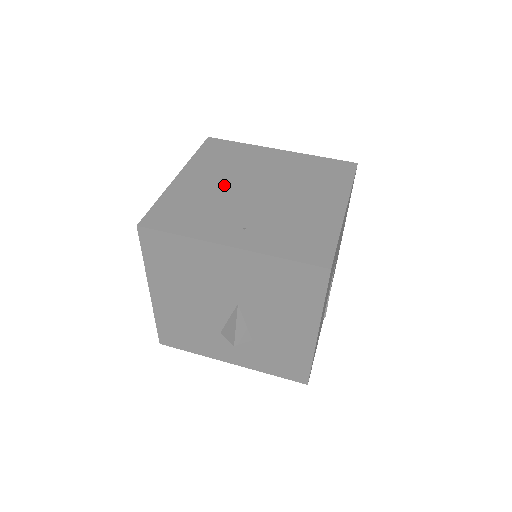
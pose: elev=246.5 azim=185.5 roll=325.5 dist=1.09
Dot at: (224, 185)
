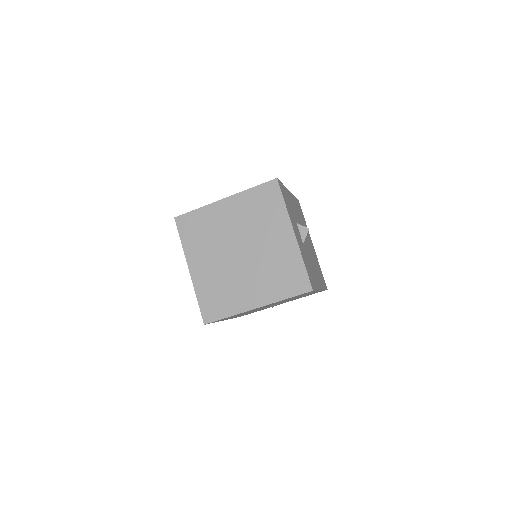
Dot at: (232, 230)
